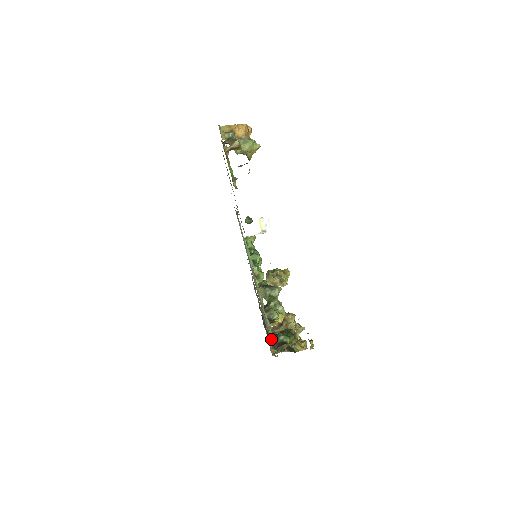
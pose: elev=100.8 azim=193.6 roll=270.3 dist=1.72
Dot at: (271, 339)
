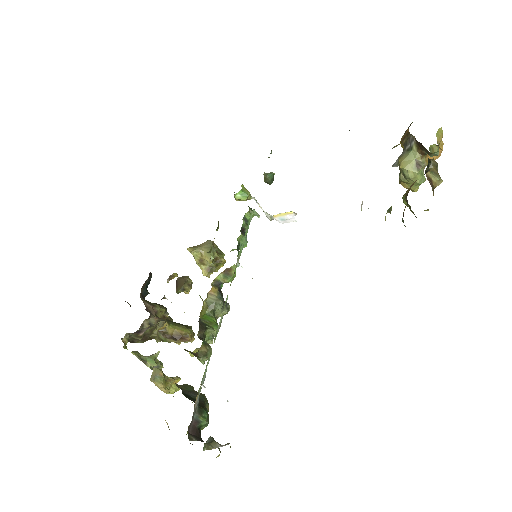
Dot at: (194, 414)
